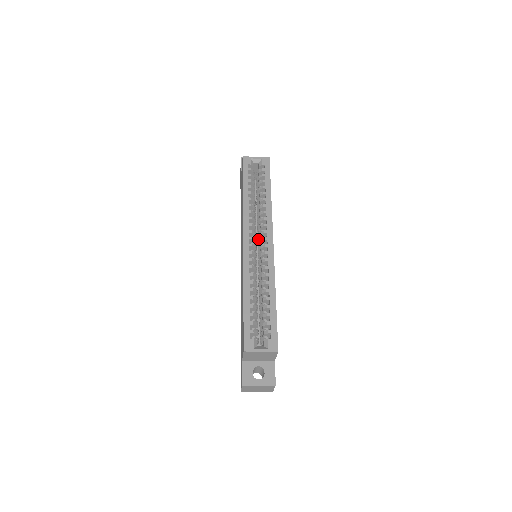
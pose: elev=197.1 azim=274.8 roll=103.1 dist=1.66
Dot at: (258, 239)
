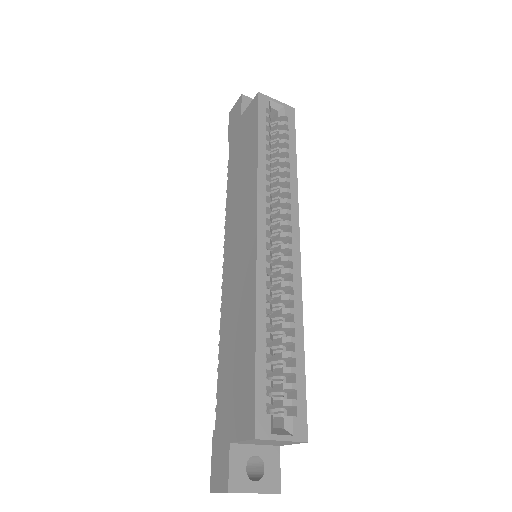
Dot at: occluded
